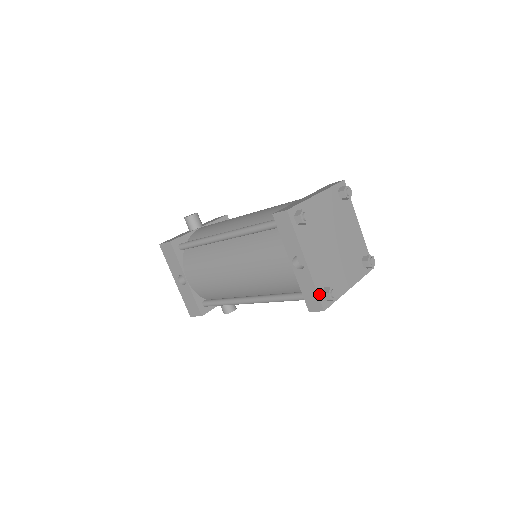
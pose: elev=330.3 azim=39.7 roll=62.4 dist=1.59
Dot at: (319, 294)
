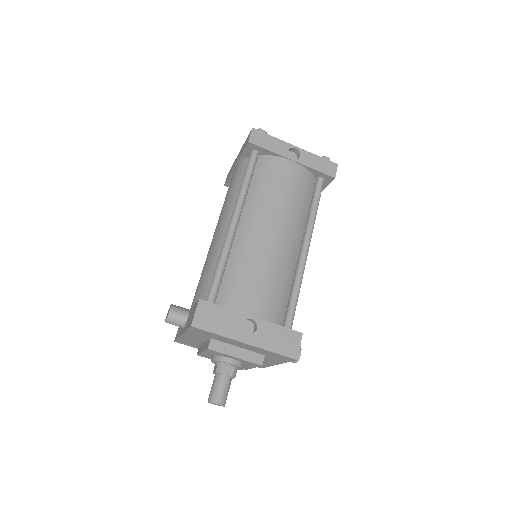
Dot at: (323, 159)
